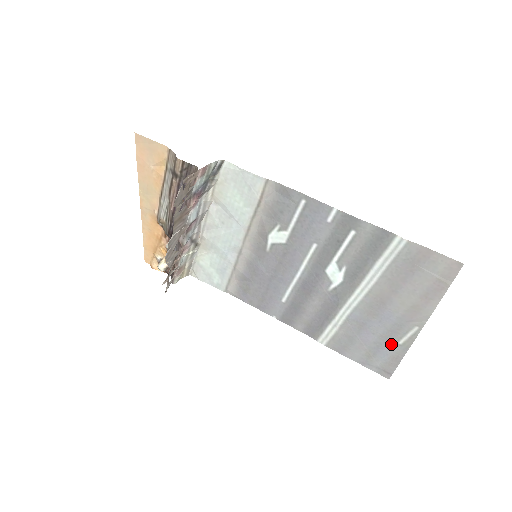
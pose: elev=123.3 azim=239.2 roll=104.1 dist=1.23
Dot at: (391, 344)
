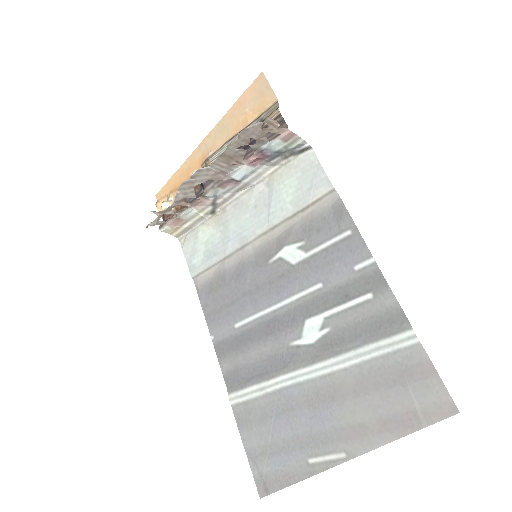
Dot at: (299, 455)
